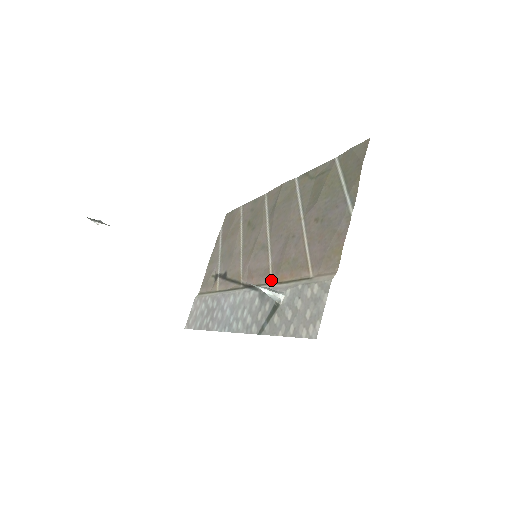
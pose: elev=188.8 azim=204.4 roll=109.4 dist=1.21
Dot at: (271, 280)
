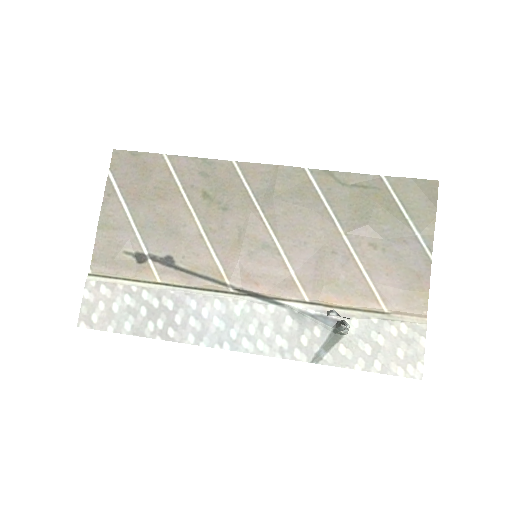
Dot at: (306, 298)
